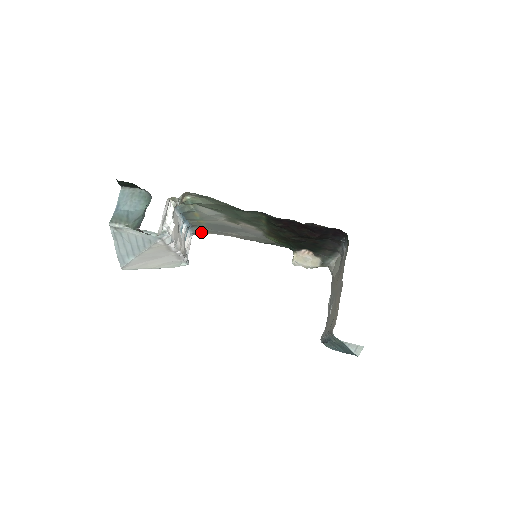
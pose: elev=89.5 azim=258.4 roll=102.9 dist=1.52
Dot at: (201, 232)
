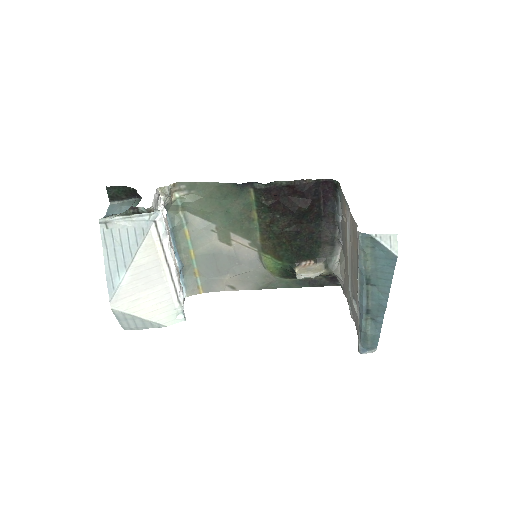
Dot at: (194, 290)
